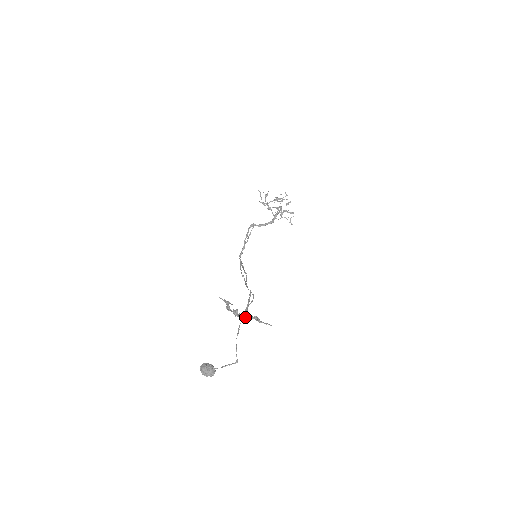
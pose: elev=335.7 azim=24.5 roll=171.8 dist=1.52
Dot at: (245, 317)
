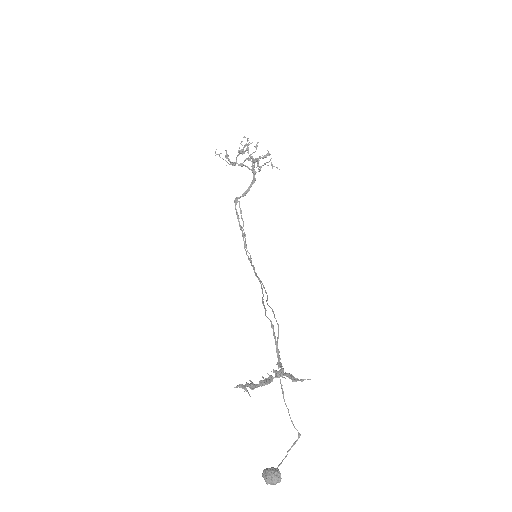
Dot at: (278, 376)
